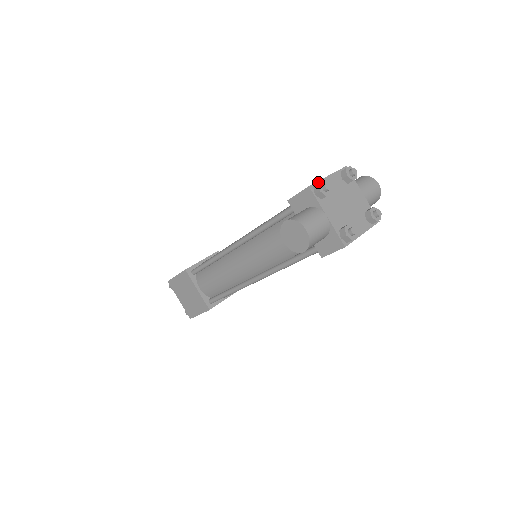
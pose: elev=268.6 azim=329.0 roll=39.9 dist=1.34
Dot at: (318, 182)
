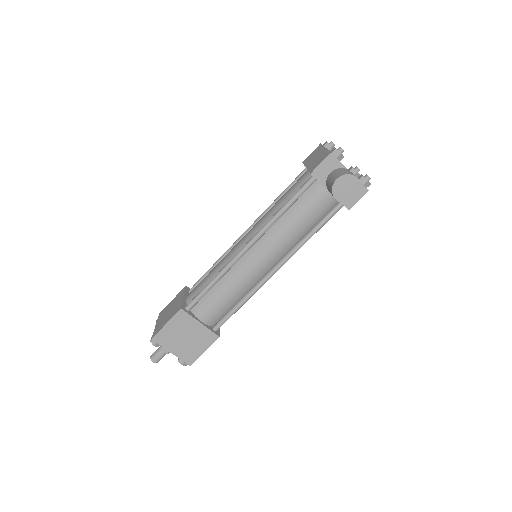
Dot at: (329, 151)
